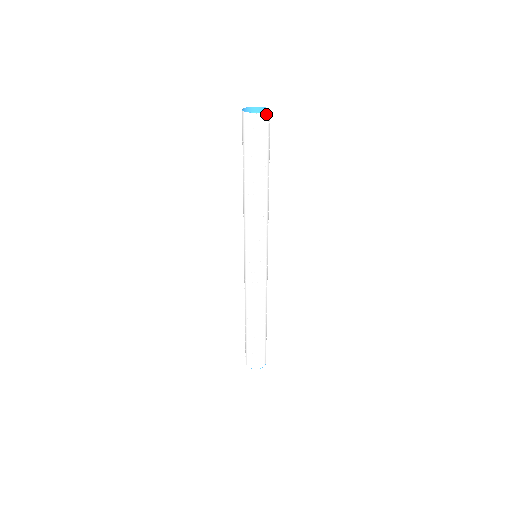
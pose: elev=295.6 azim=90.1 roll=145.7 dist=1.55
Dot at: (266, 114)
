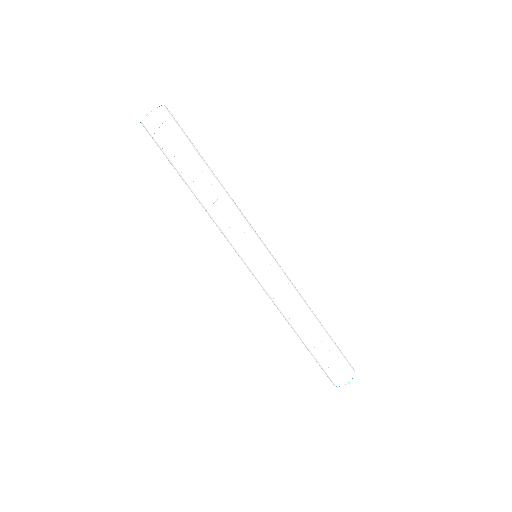
Dot at: (162, 108)
